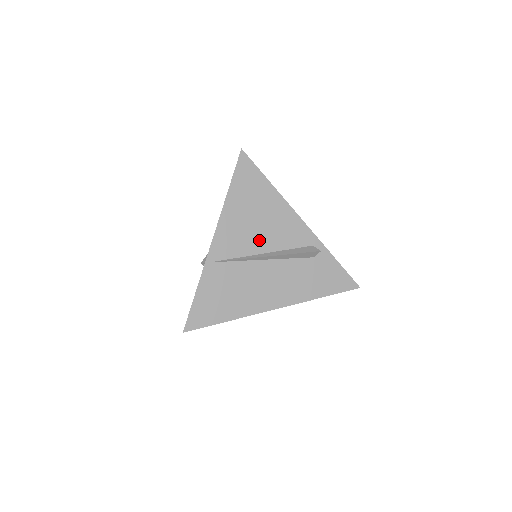
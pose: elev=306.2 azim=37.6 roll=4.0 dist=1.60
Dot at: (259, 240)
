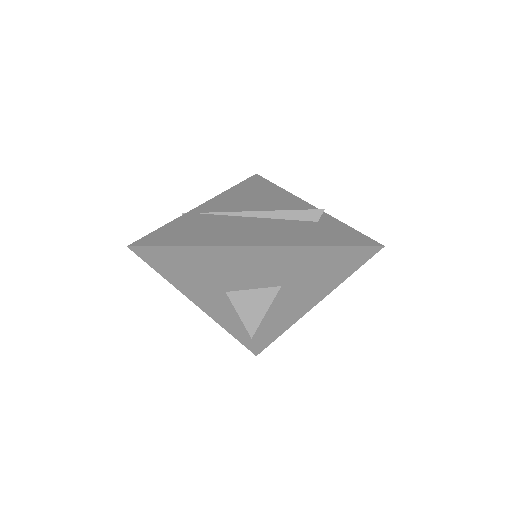
Dot at: (254, 208)
